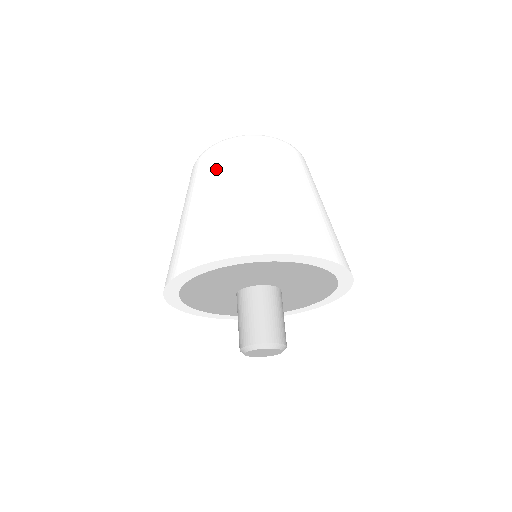
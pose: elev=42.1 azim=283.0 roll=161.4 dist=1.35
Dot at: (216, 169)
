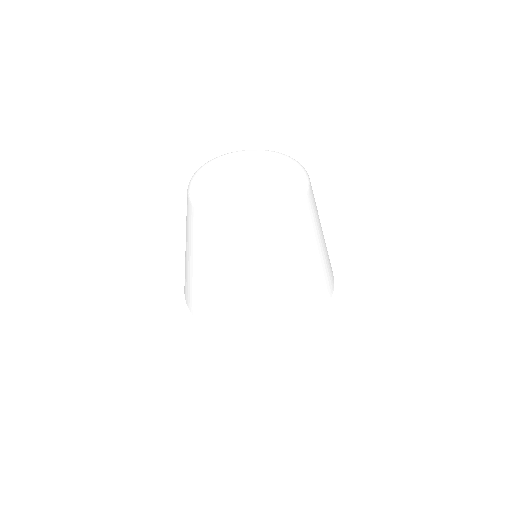
Dot at: (221, 250)
